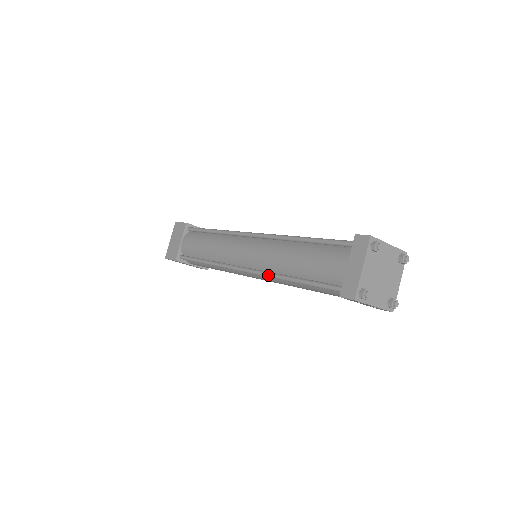
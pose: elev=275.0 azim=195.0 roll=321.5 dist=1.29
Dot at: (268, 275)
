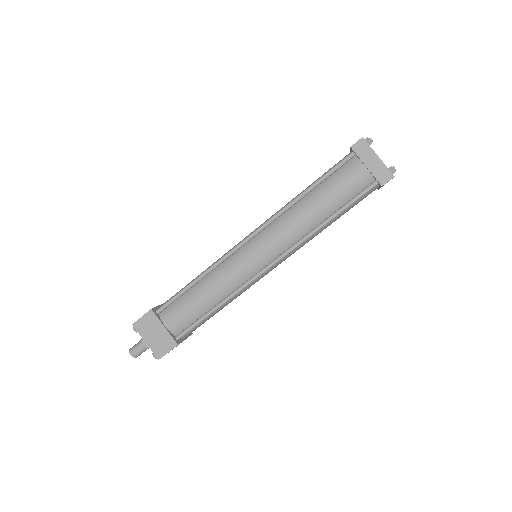
Dot at: (303, 241)
